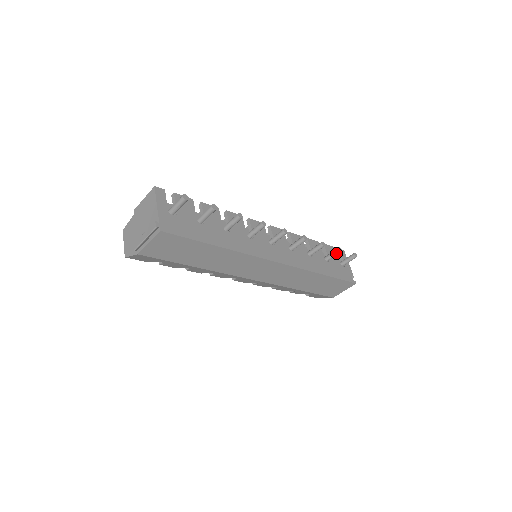
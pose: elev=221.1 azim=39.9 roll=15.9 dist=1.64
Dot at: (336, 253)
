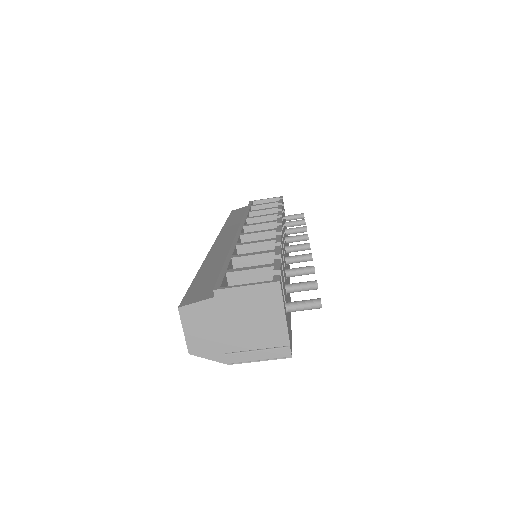
Dot at: occluded
